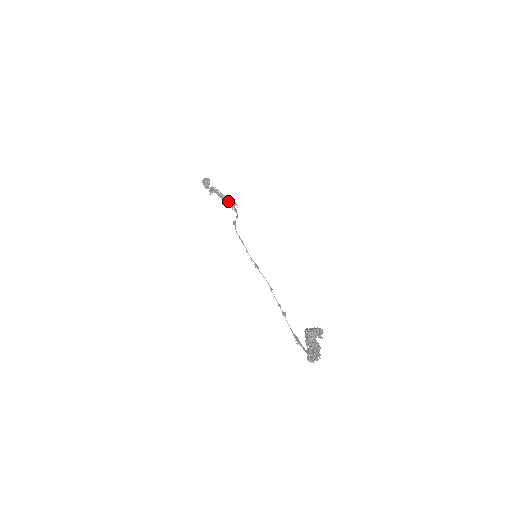
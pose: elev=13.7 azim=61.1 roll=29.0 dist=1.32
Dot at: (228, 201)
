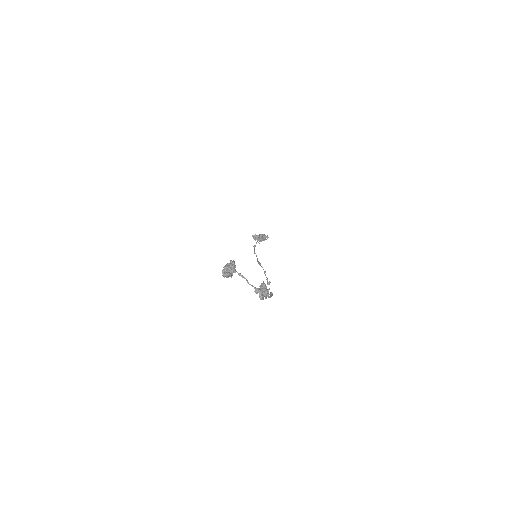
Dot at: (263, 238)
